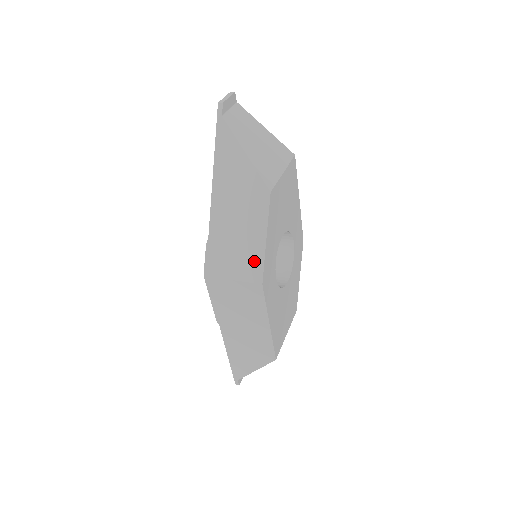
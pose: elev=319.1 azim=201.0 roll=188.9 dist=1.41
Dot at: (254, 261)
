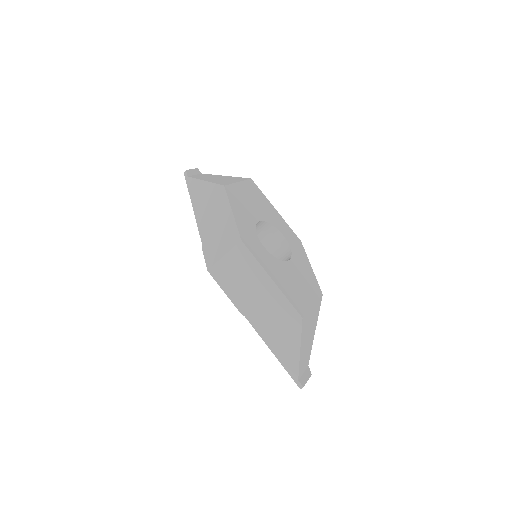
Dot at: (231, 231)
